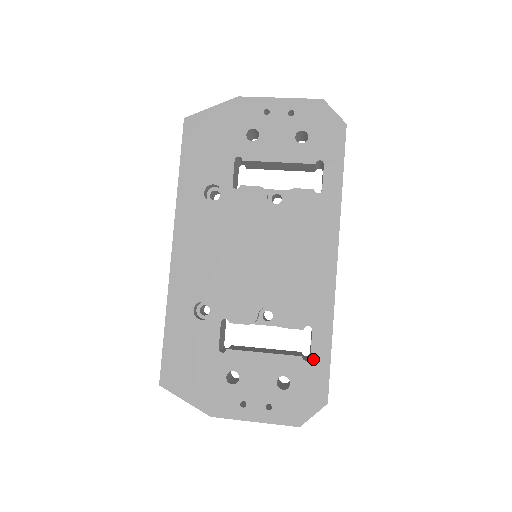
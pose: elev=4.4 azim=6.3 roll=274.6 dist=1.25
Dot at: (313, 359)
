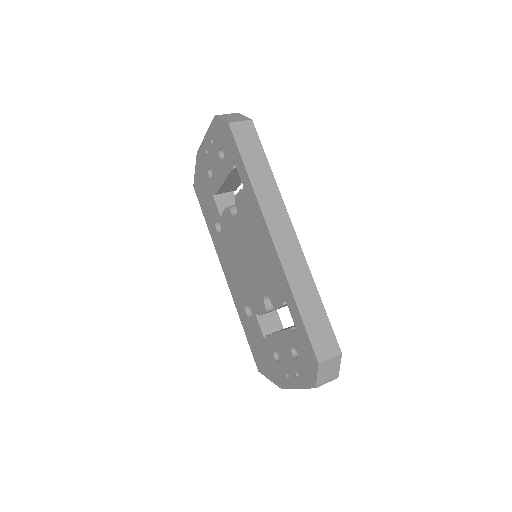
Dot at: (297, 328)
